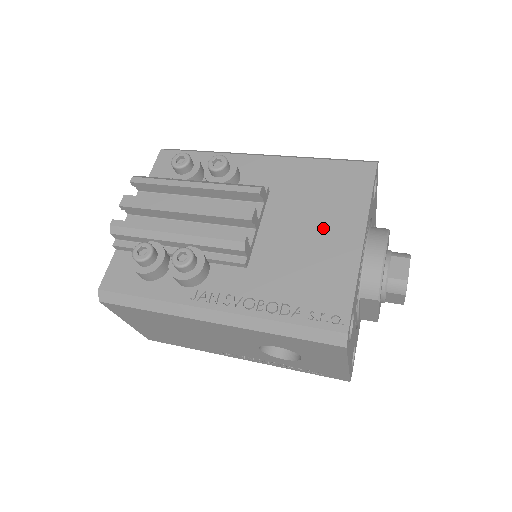
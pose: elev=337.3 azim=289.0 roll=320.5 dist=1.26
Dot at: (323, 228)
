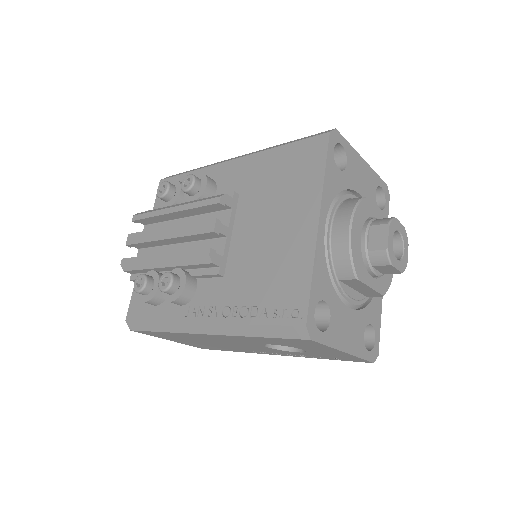
Dot at: (283, 219)
